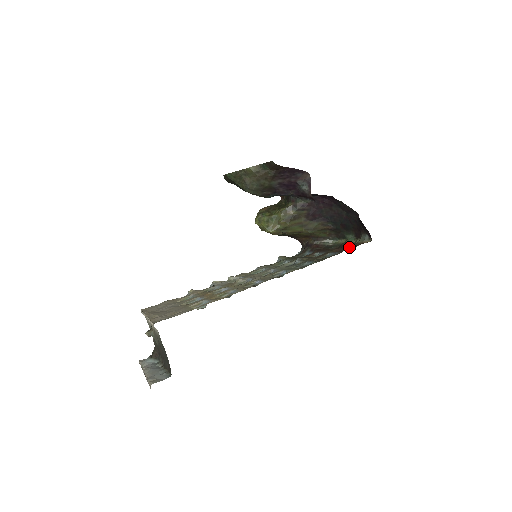
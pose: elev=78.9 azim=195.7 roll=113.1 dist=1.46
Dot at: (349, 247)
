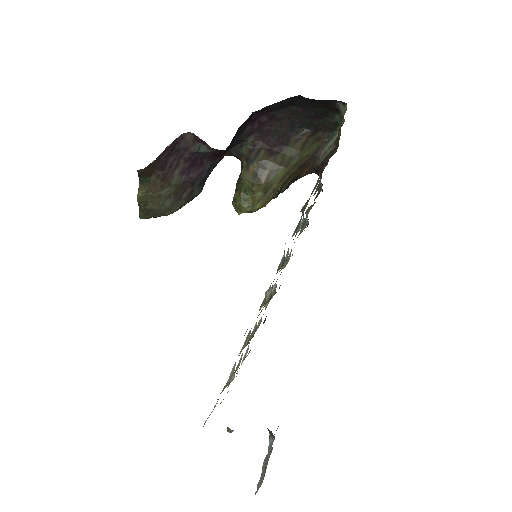
Dot at: (336, 139)
